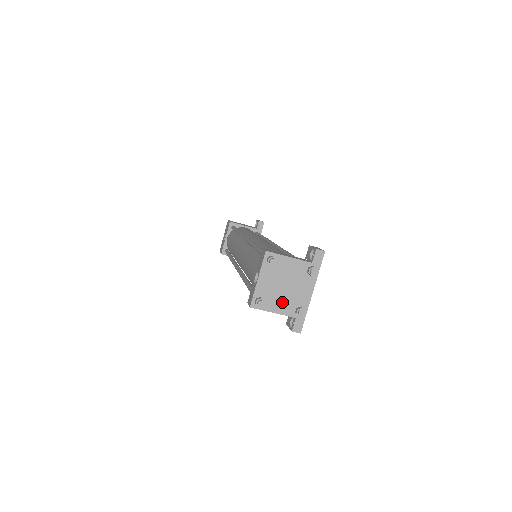
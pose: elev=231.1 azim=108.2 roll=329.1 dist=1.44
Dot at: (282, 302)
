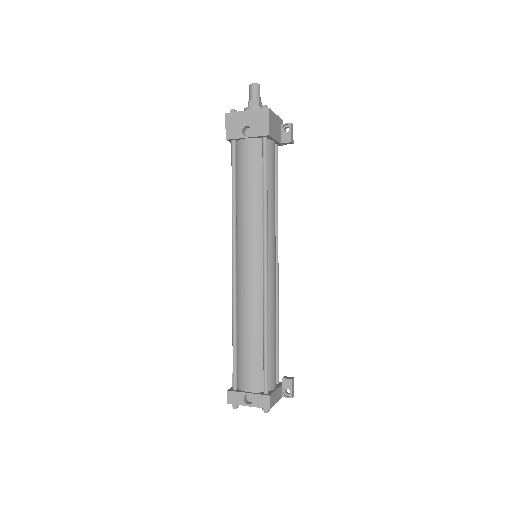
Dot at: occluded
